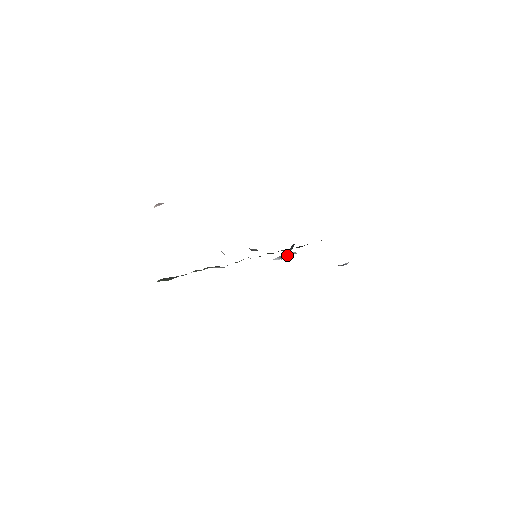
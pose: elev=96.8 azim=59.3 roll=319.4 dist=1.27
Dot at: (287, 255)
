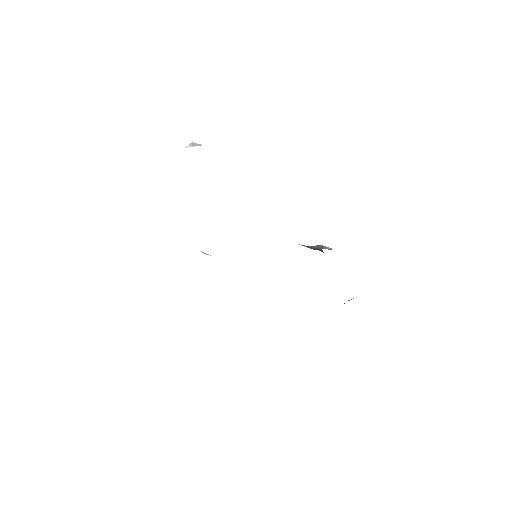
Dot at: (316, 249)
